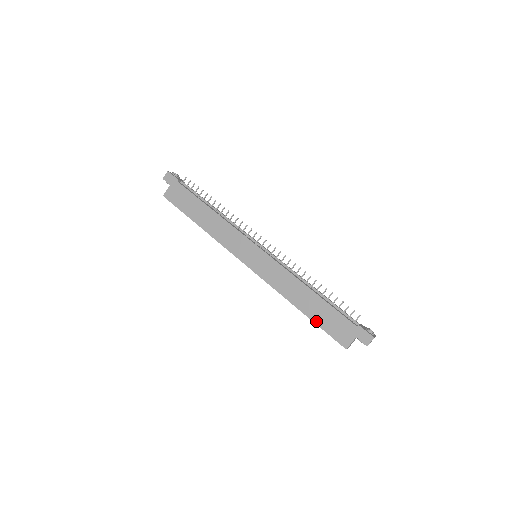
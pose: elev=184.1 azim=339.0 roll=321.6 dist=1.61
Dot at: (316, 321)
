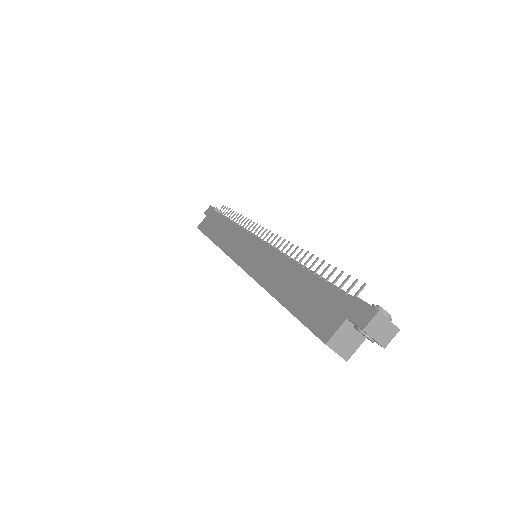
Dot at: (292, 308)
